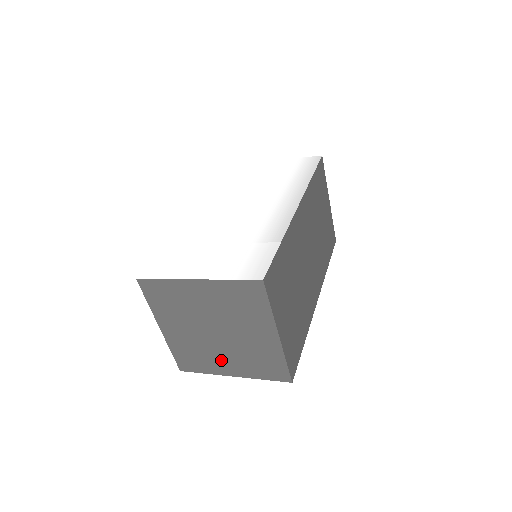
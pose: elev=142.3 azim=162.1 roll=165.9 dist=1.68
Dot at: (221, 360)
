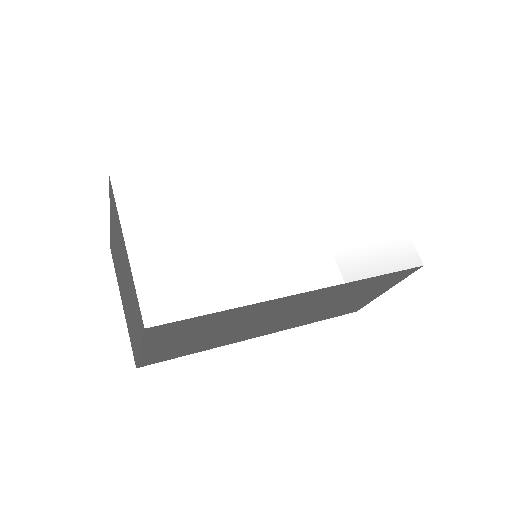
Dot at: occluded
